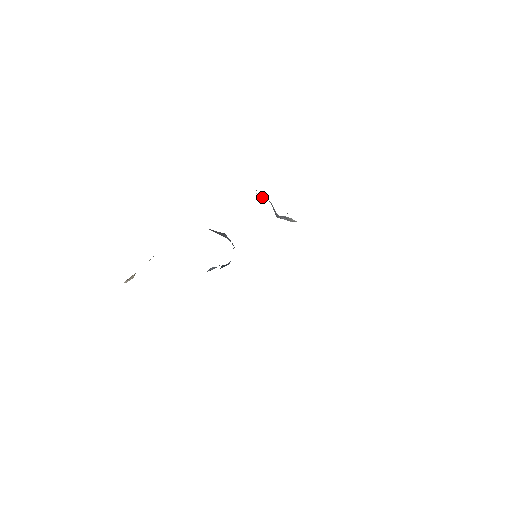
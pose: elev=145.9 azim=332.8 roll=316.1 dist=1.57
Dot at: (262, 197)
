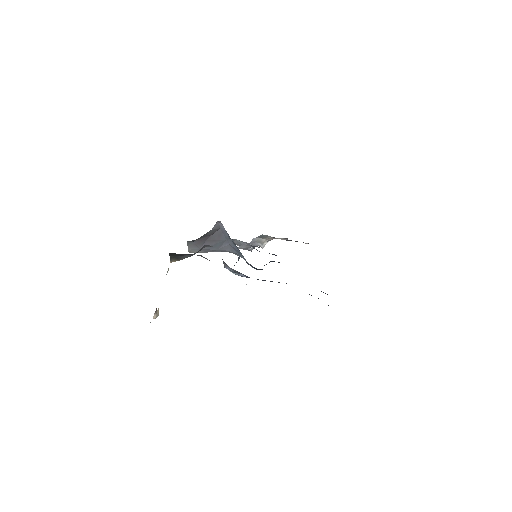
Dot at: occluded
